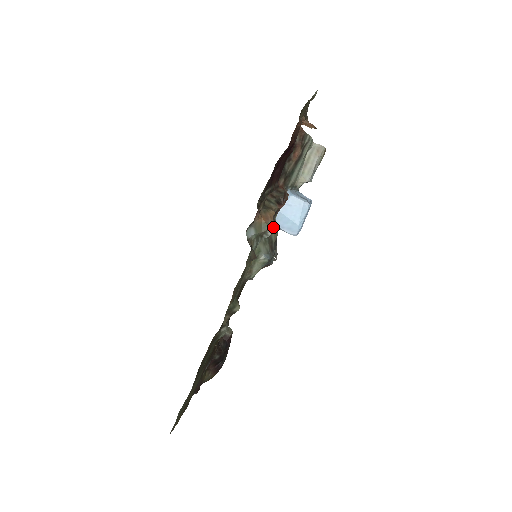
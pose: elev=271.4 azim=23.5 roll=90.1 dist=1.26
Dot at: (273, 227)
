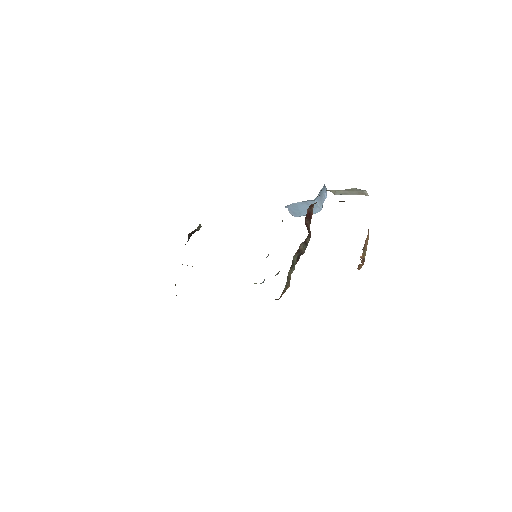
Dot at: occluded
